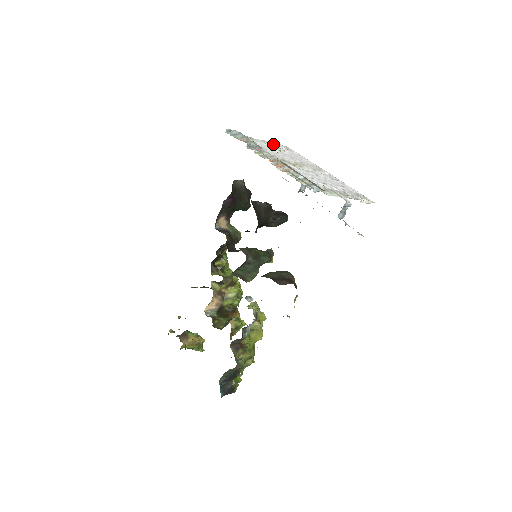
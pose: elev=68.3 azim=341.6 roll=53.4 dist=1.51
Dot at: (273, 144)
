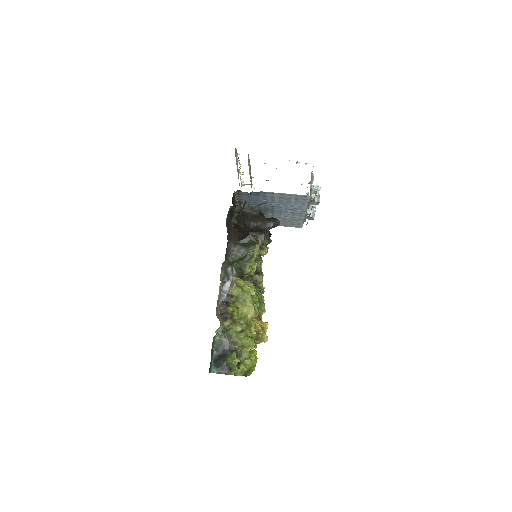
Dot at: occluded
